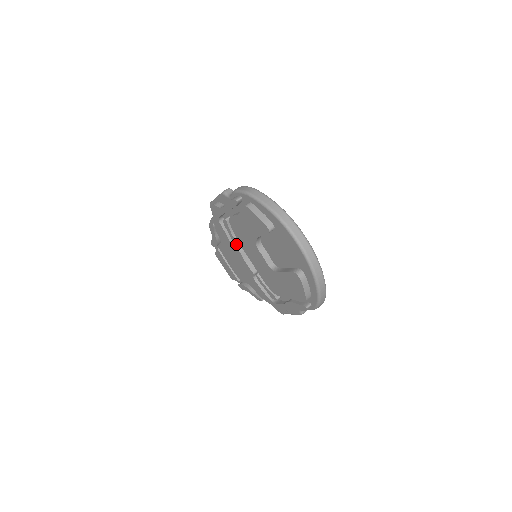
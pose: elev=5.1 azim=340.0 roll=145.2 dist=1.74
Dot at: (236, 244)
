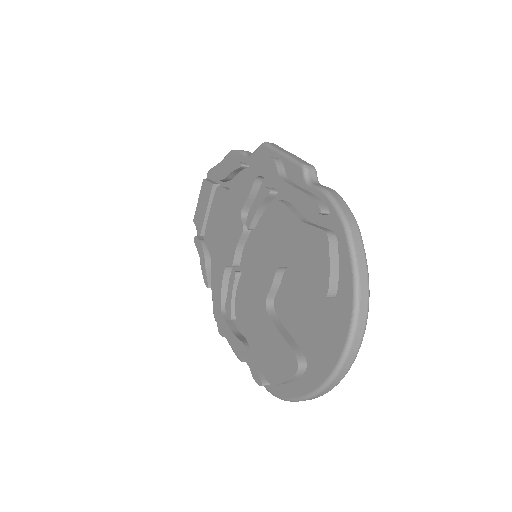
Dot at: (249, 222)
